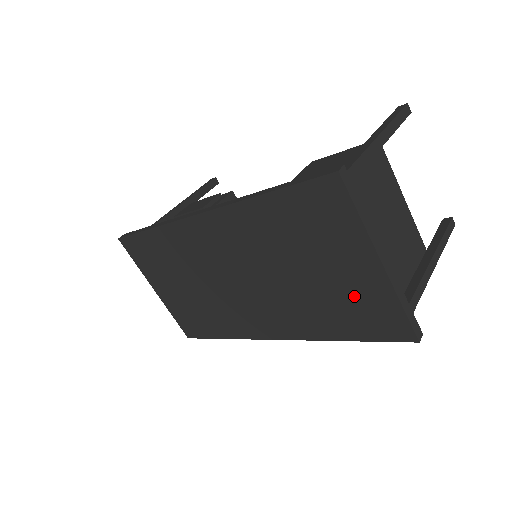
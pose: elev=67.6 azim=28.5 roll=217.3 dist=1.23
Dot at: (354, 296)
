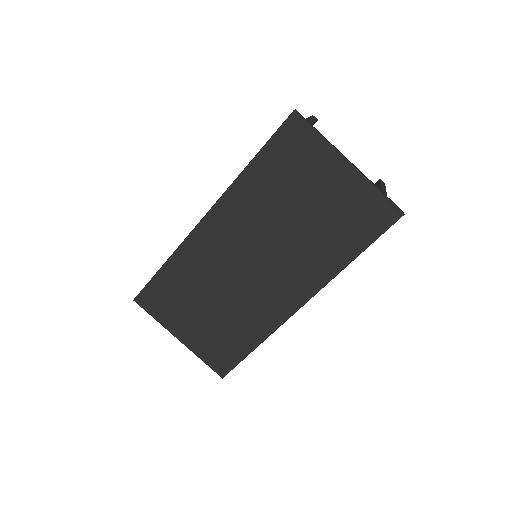
Dot at: (343, 207)
